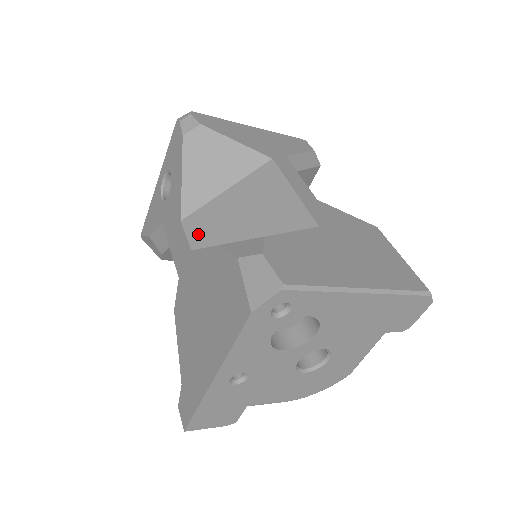
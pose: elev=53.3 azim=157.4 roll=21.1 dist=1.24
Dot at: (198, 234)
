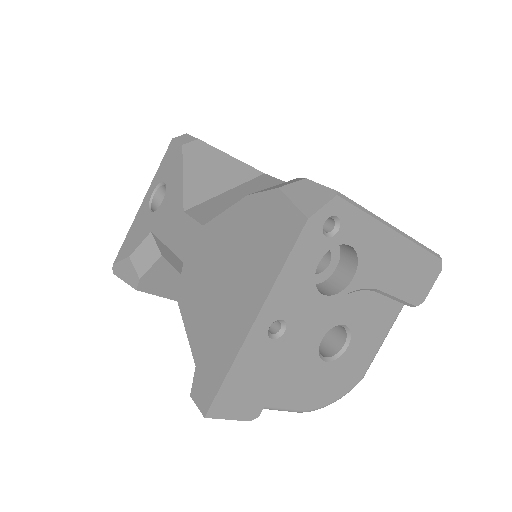
Dot at: (207, 216)
